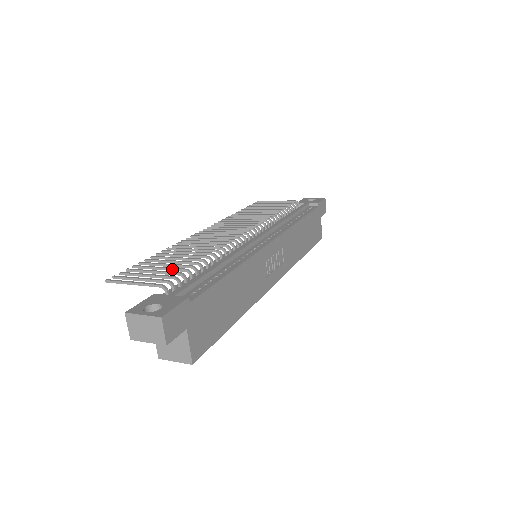
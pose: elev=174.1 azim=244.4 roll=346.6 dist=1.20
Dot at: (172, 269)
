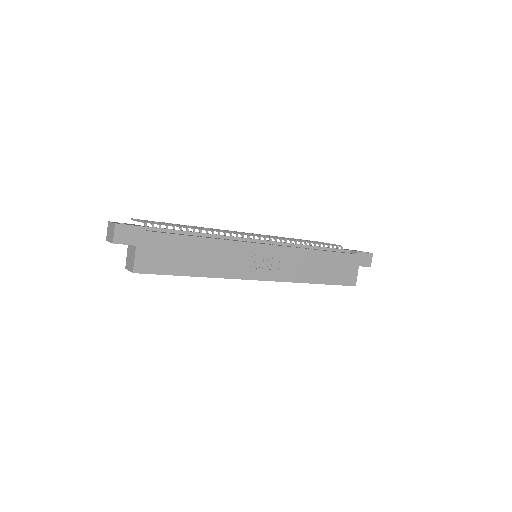
Dot at: (168, 224)
